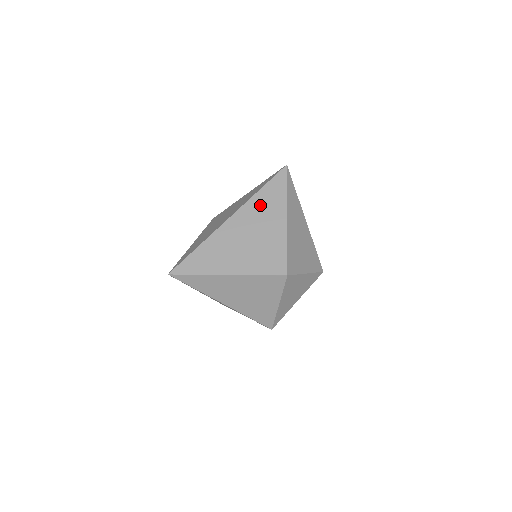
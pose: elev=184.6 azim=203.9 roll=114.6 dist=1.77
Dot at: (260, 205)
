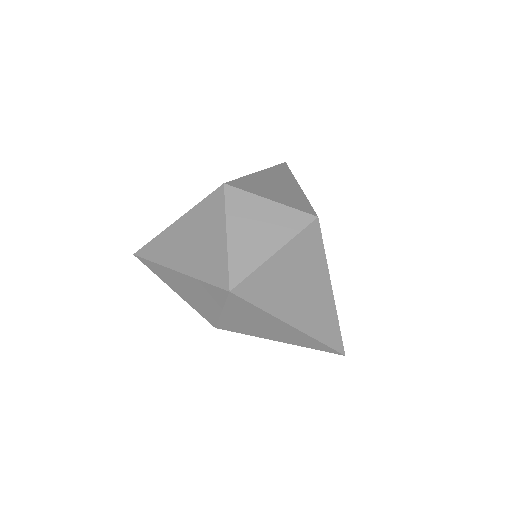
Dot at: occluded
